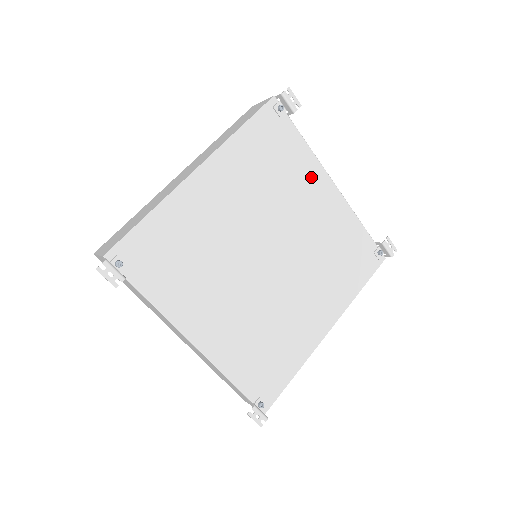
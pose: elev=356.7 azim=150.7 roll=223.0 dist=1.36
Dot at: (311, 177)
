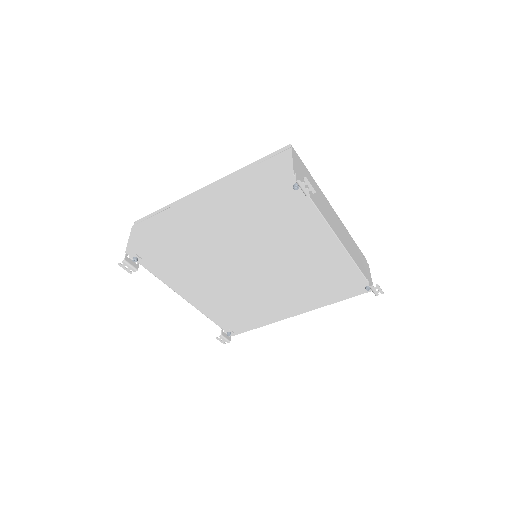
Dot at: (314, 233)
